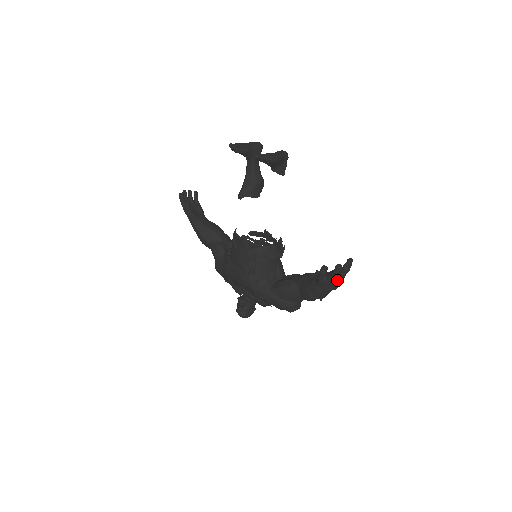
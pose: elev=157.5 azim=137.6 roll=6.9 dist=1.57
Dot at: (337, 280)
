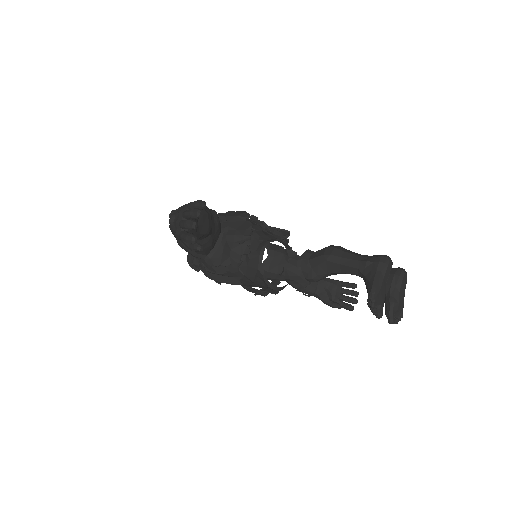
Dot at: occluded
